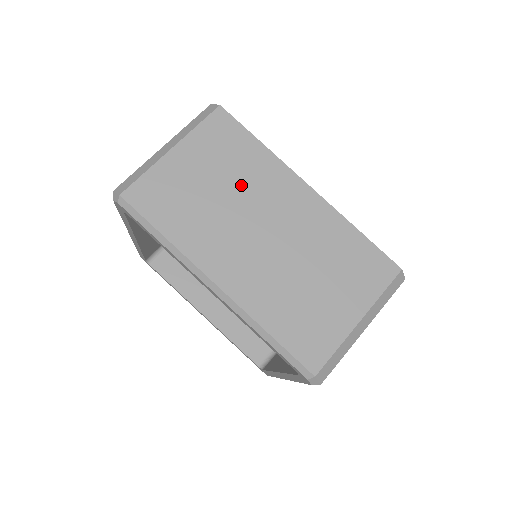
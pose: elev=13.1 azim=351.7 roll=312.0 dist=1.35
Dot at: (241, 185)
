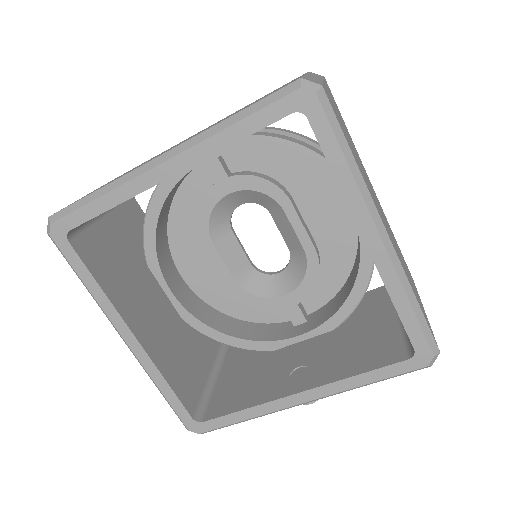
Dot at: occluded
